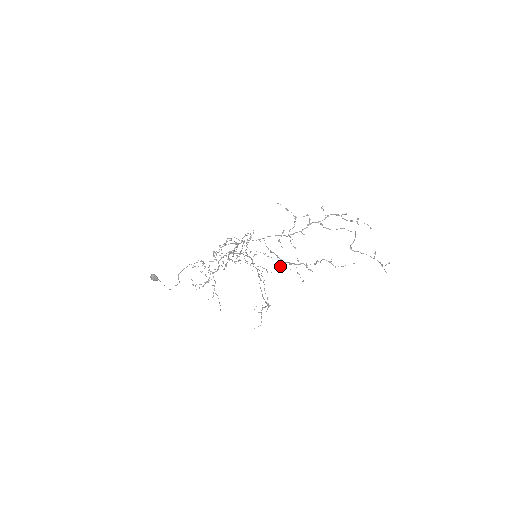
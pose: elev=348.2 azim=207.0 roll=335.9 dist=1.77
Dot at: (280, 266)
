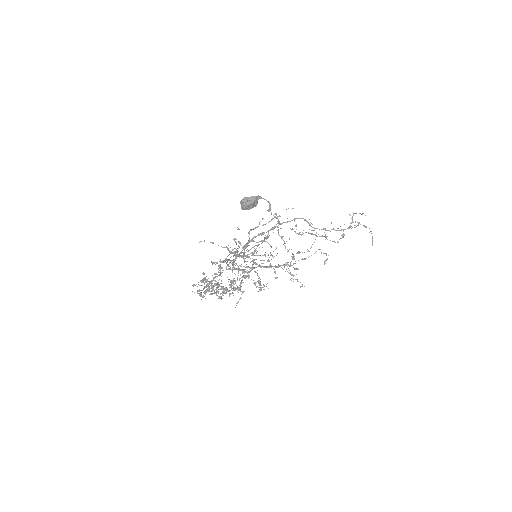
Dot at: (275, 273)
